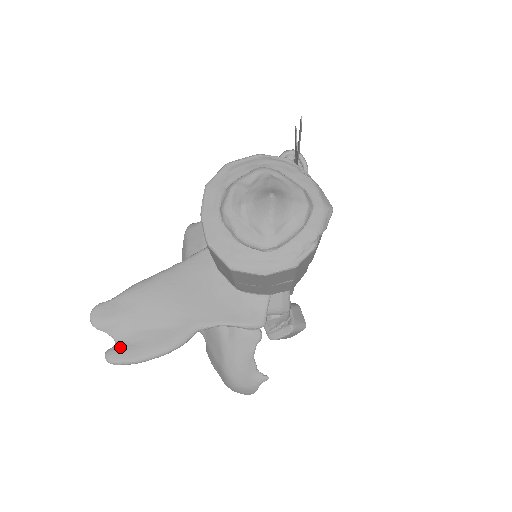
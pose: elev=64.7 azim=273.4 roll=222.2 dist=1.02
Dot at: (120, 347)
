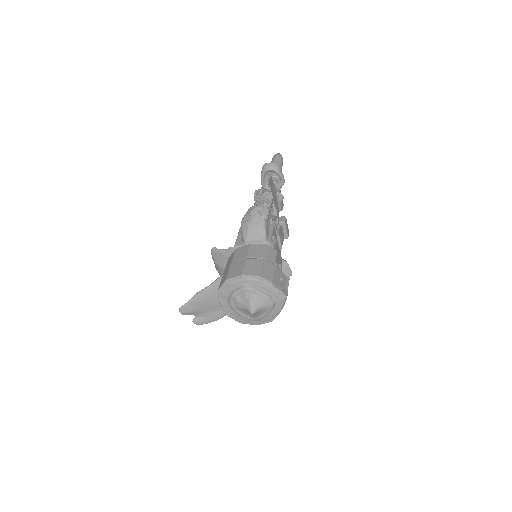
Dot at: (198, 319)
